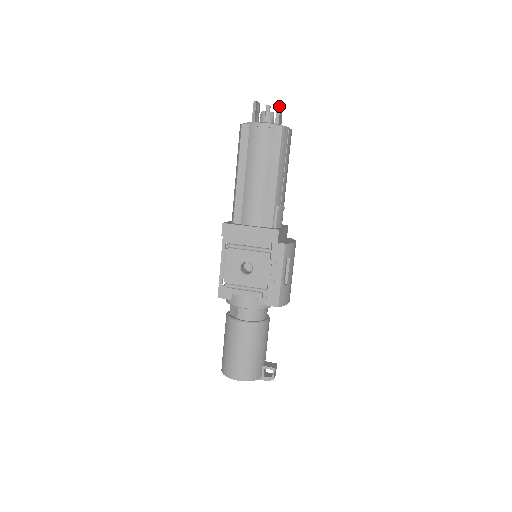
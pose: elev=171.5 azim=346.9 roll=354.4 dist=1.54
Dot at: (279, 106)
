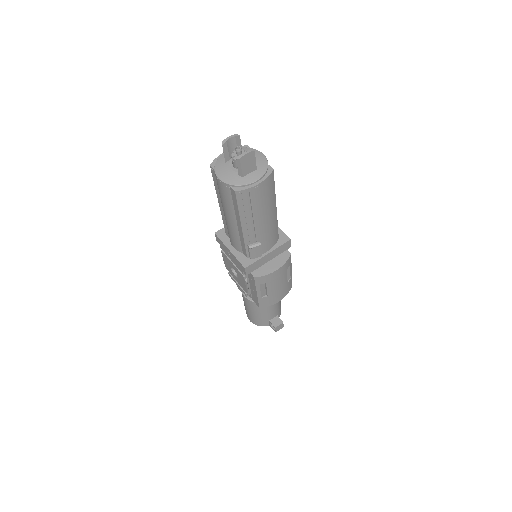
Dot at: (239, 161)
